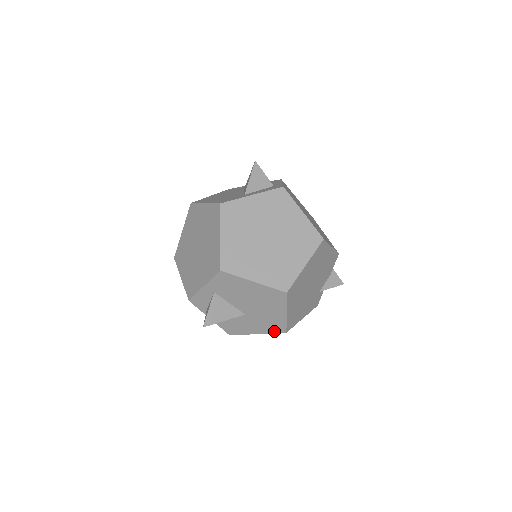
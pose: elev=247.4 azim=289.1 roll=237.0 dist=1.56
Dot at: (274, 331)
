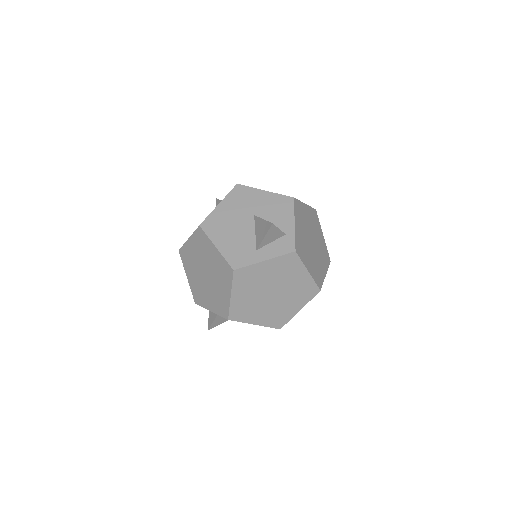
Dot at: occluded
